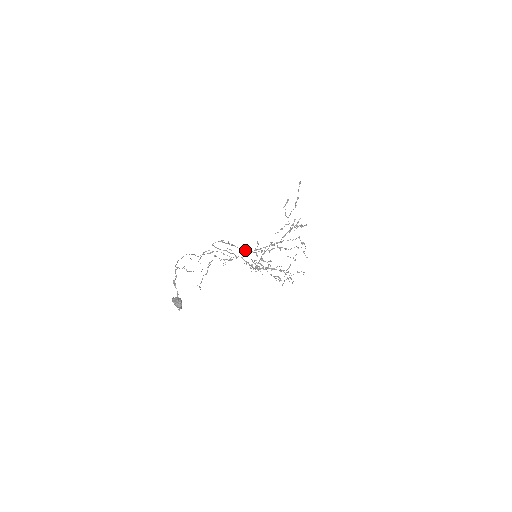
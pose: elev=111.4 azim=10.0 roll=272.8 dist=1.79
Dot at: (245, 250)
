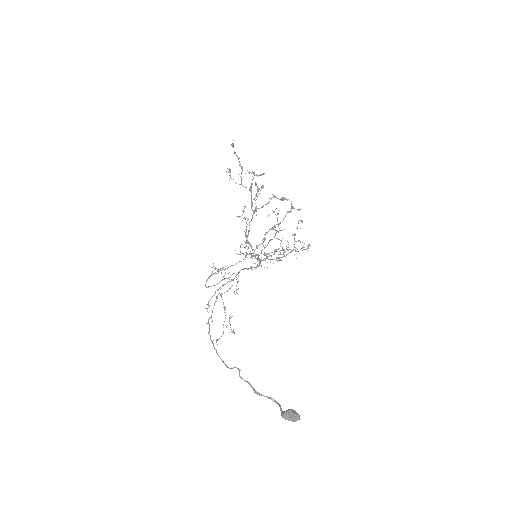
Dot at: (241, 261)
